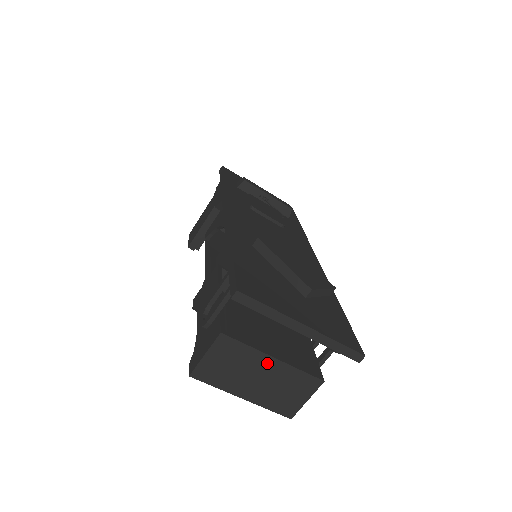
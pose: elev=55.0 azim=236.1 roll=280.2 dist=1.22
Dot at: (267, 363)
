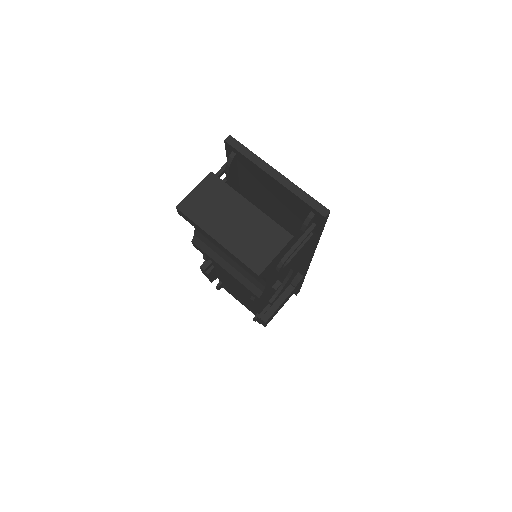
Dot at: (244, 207)
